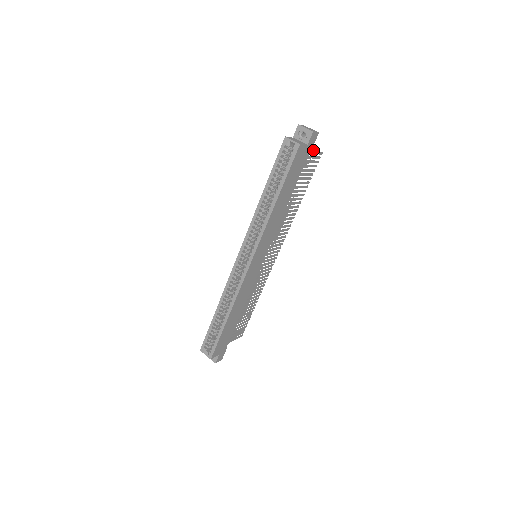
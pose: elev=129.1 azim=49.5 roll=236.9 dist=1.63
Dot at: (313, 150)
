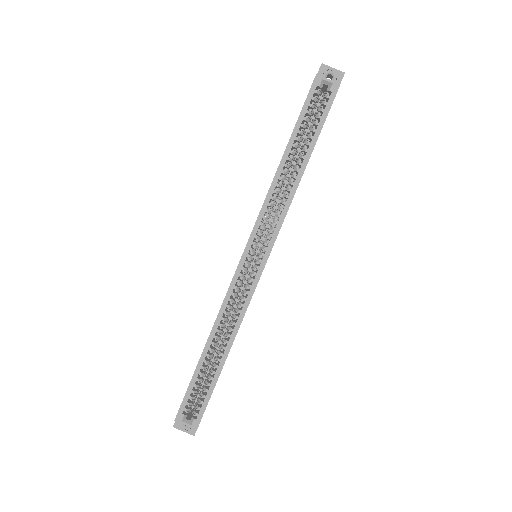
Dot at: occluded
